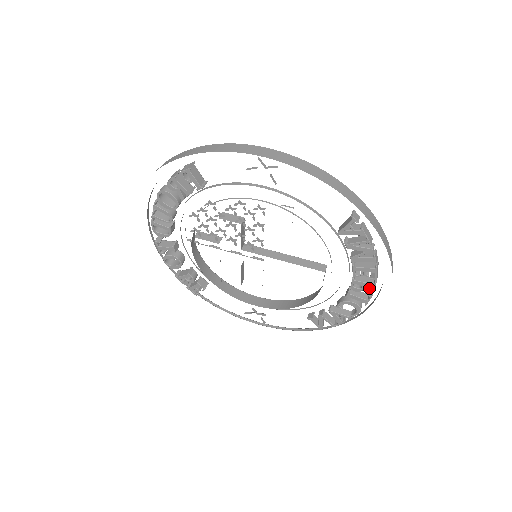
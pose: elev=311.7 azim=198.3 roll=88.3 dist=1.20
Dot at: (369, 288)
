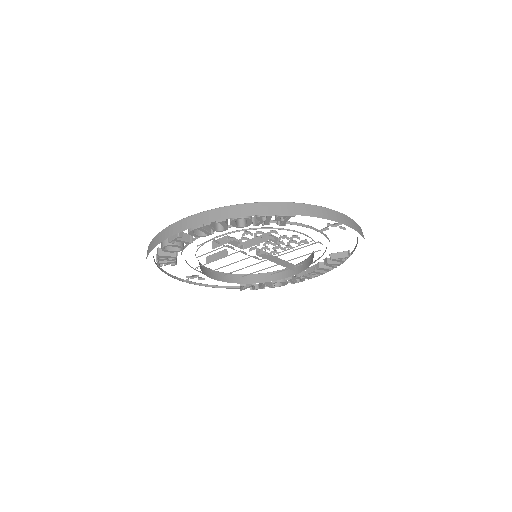
Dot at: occluded
